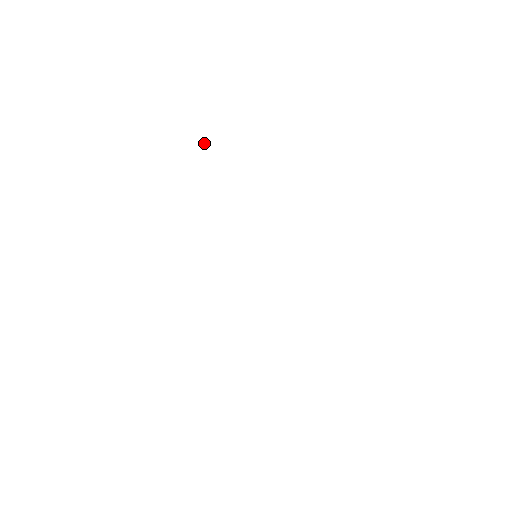
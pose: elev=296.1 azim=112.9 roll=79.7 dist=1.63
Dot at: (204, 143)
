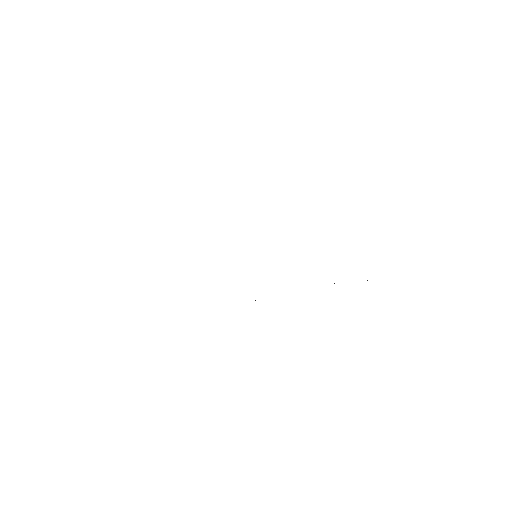
Dot at: occluded
